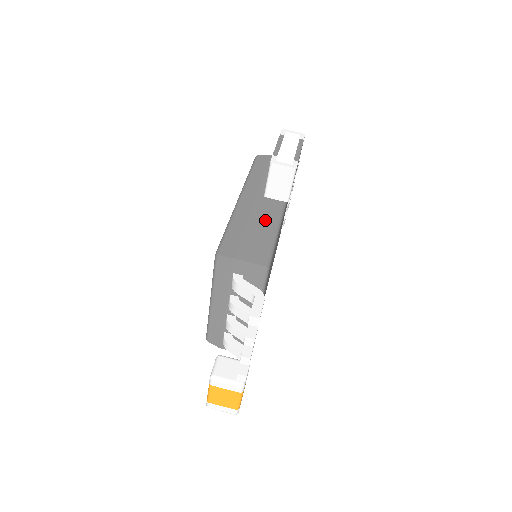
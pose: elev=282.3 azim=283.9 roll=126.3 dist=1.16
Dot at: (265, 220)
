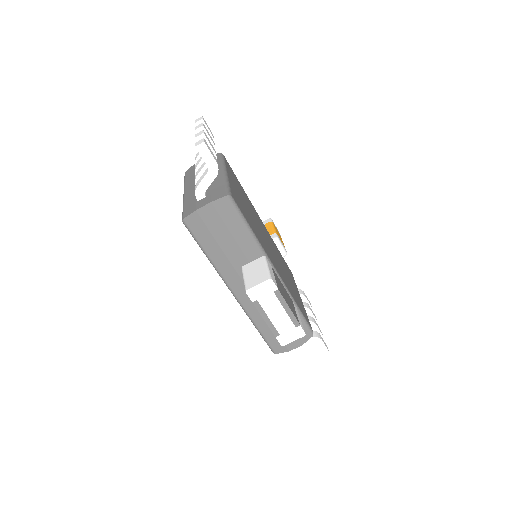
Dot at: occluded
